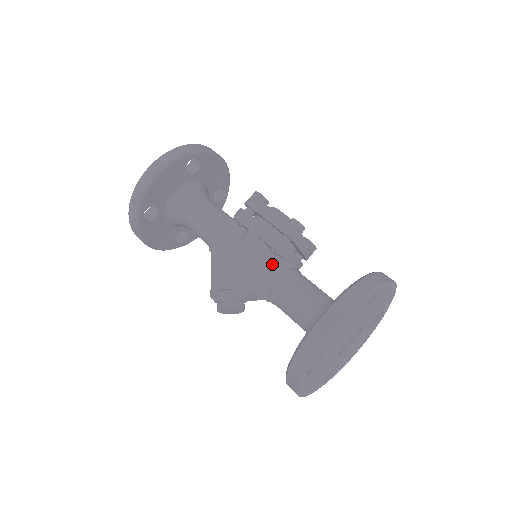
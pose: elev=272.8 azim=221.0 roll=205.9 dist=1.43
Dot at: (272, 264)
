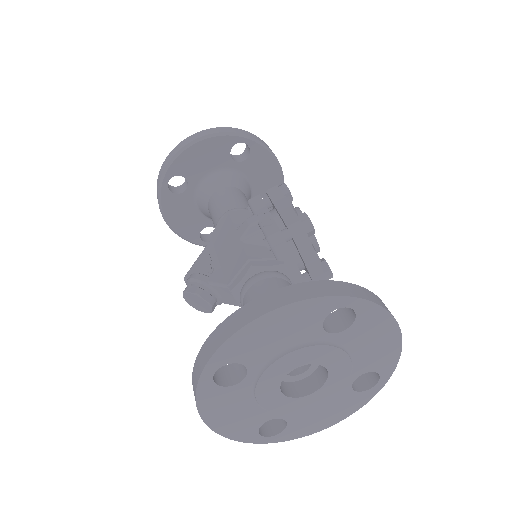
Dot at: (259, 257)
